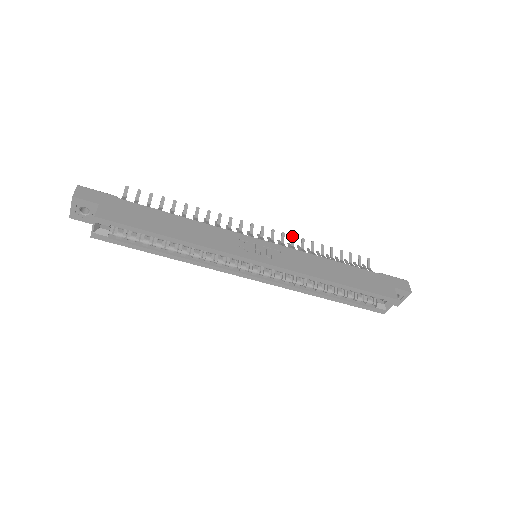
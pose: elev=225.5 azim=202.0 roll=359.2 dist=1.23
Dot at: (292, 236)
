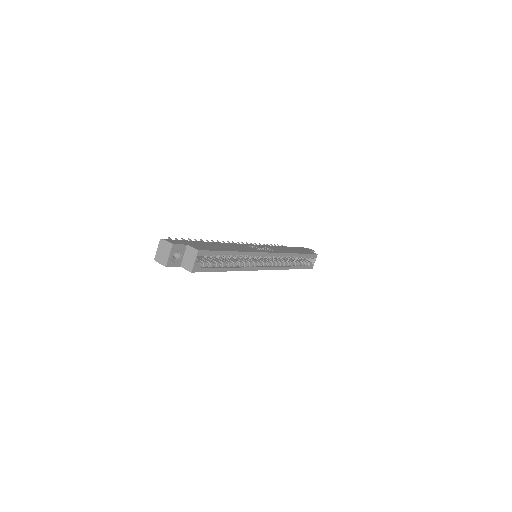
Dot at: (251, 243)
